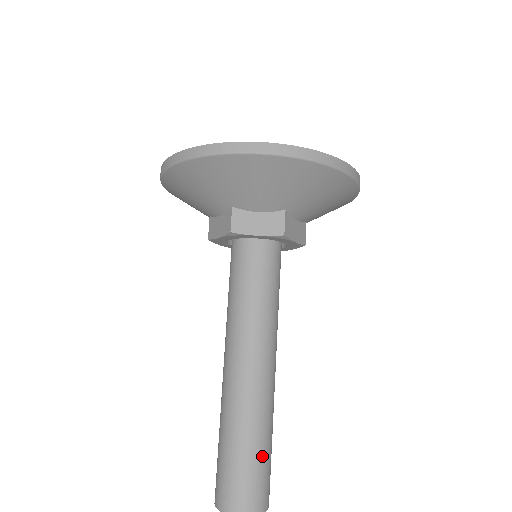
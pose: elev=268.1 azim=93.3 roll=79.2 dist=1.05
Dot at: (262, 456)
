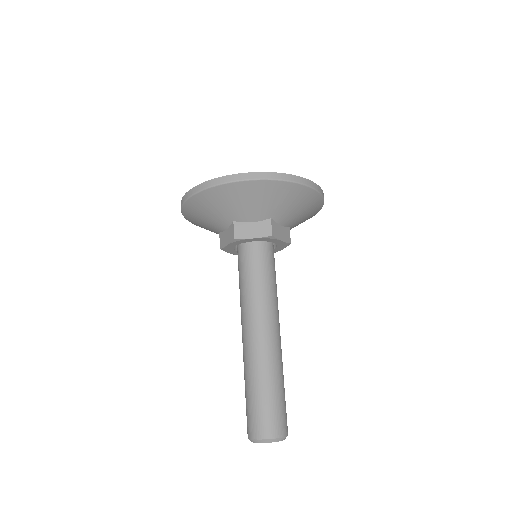
Dot at: (277, 396)
